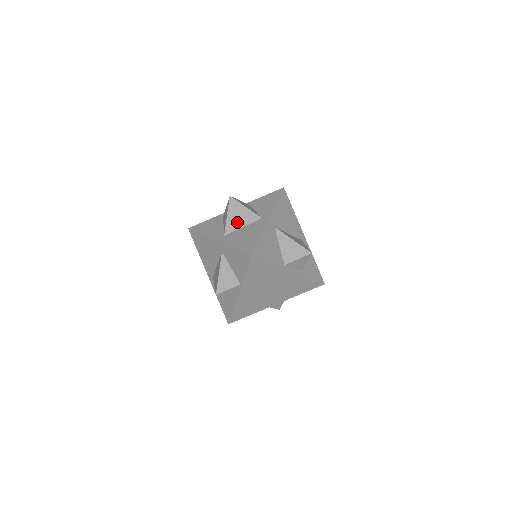
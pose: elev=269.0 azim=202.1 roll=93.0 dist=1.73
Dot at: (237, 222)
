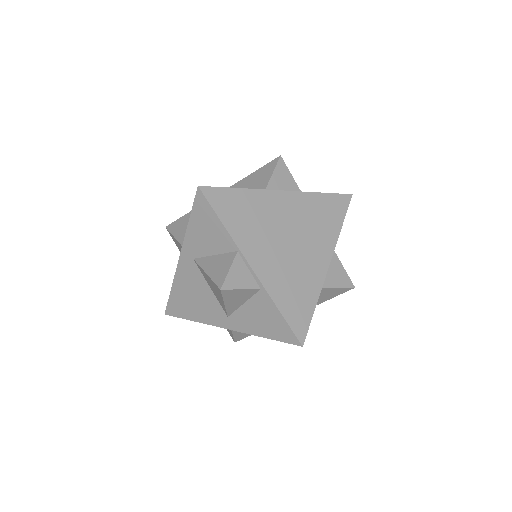
Dot at: occluded
